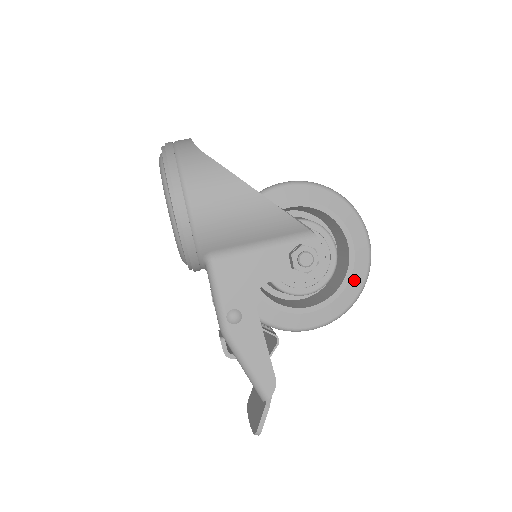
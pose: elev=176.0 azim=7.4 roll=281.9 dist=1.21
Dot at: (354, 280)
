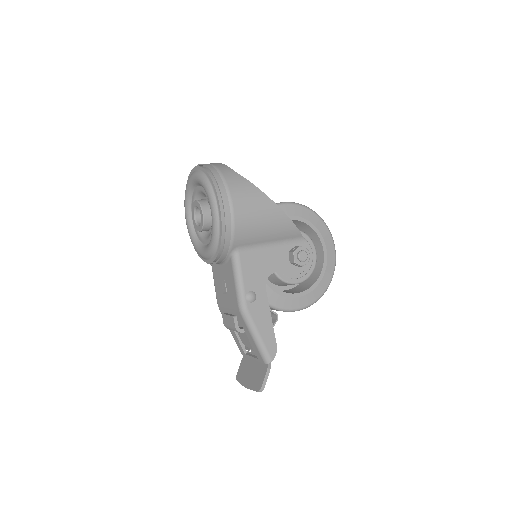
Dot at: (326, 275)
